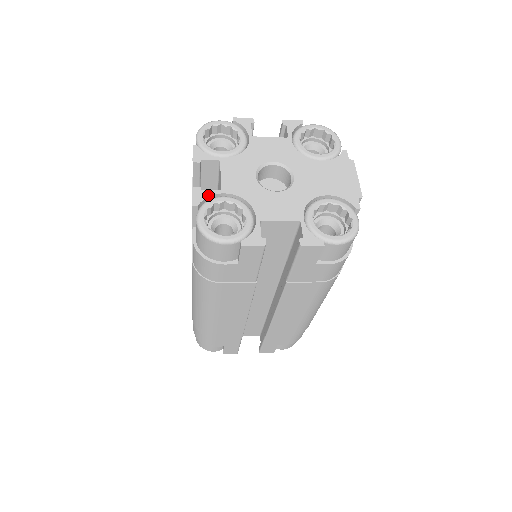
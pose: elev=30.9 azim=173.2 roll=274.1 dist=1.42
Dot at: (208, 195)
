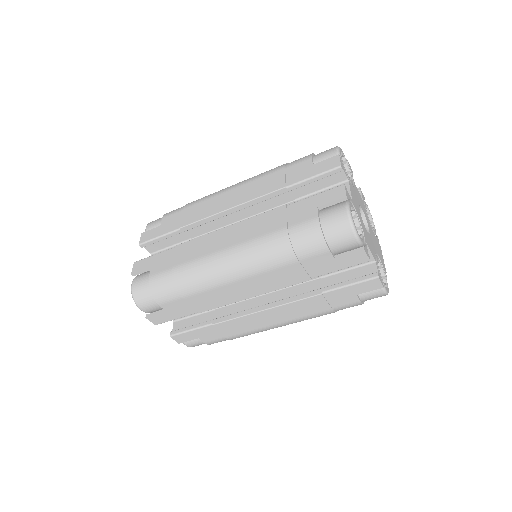
Dot at: (350, 198)
